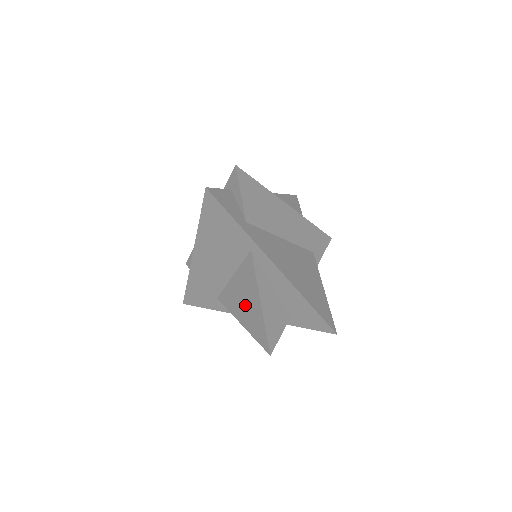
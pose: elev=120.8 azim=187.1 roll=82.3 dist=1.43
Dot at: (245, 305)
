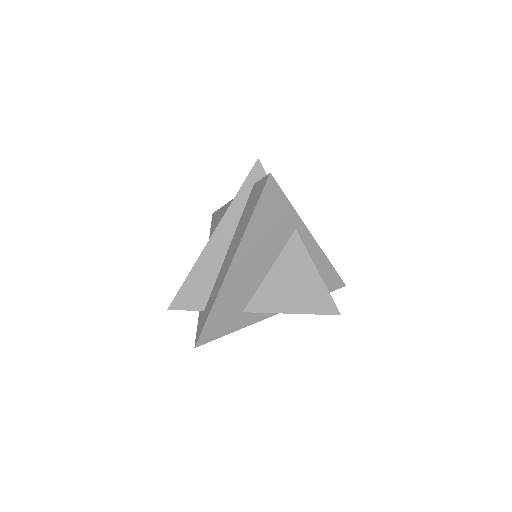
Dot at: (295, 289)
